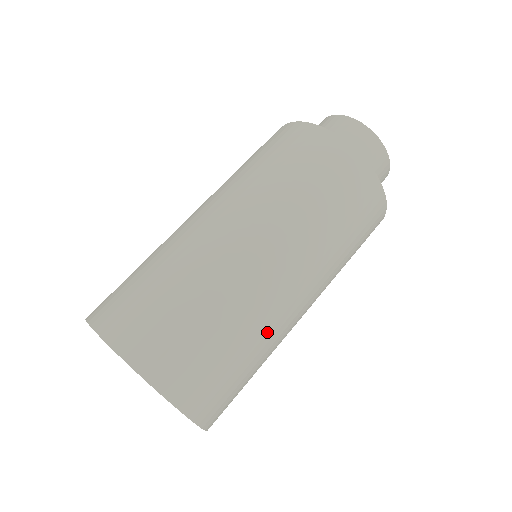
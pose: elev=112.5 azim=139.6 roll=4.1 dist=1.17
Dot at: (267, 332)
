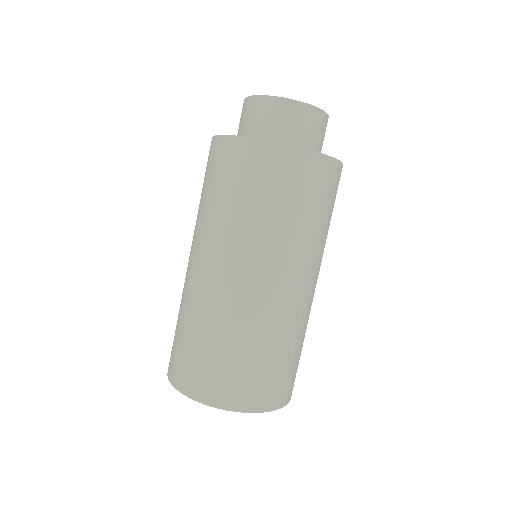
Dot at: (262, 325)
